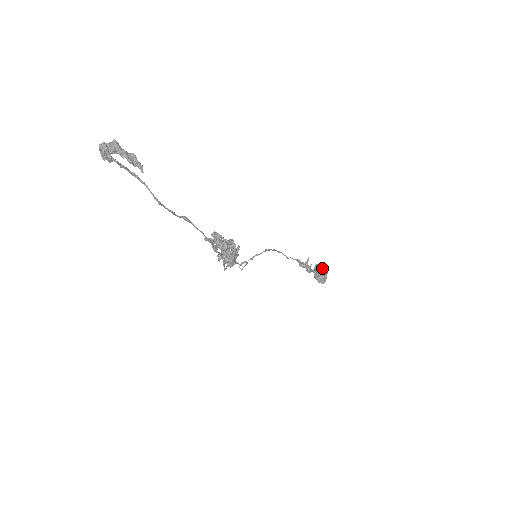
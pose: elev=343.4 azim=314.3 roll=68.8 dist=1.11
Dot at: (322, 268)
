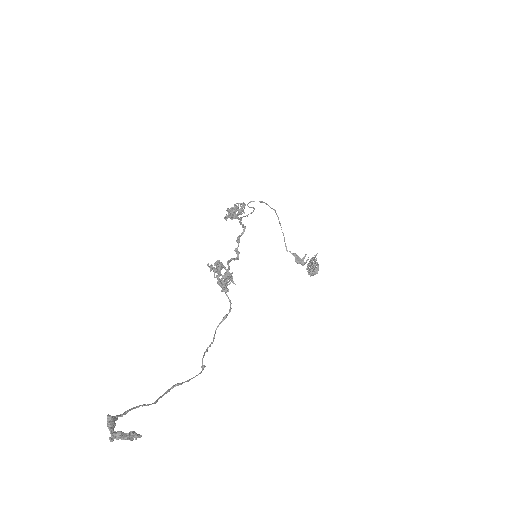
Dot at: (316, 264)
